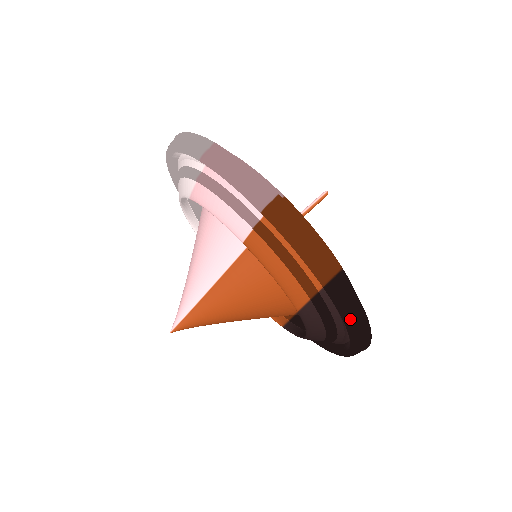
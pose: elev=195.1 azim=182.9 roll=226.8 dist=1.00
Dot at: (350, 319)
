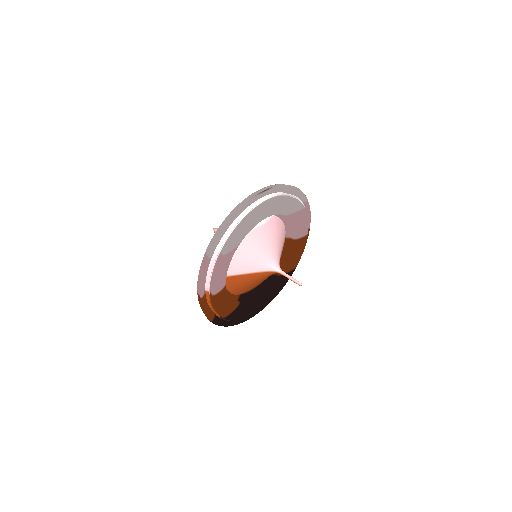
Dot at: occluded
